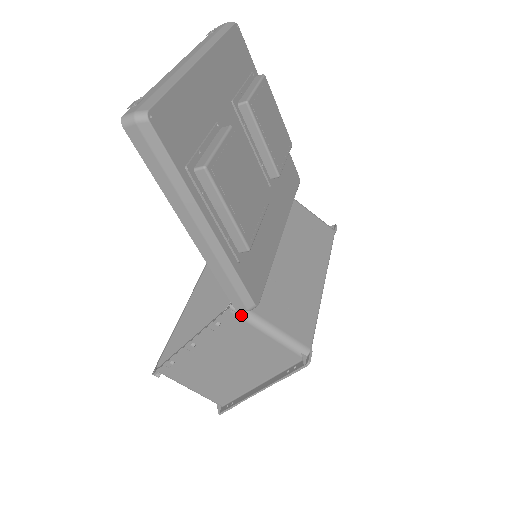
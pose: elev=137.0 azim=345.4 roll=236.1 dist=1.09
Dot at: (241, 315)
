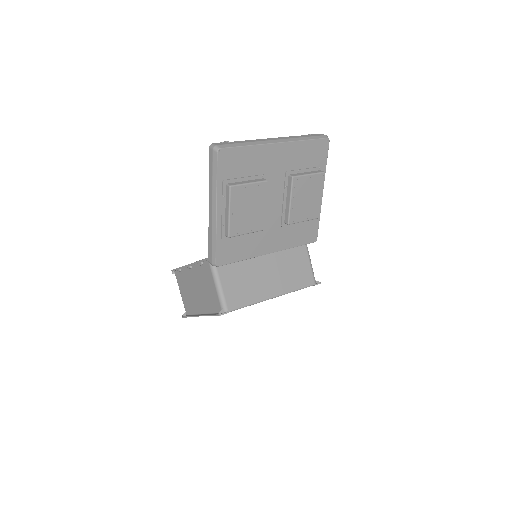
Dot at: (211, 266)
